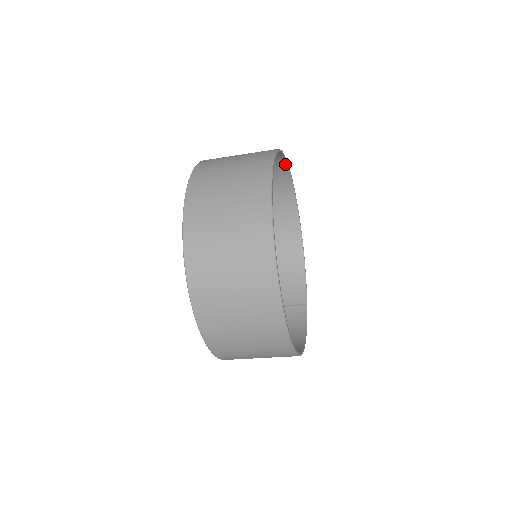
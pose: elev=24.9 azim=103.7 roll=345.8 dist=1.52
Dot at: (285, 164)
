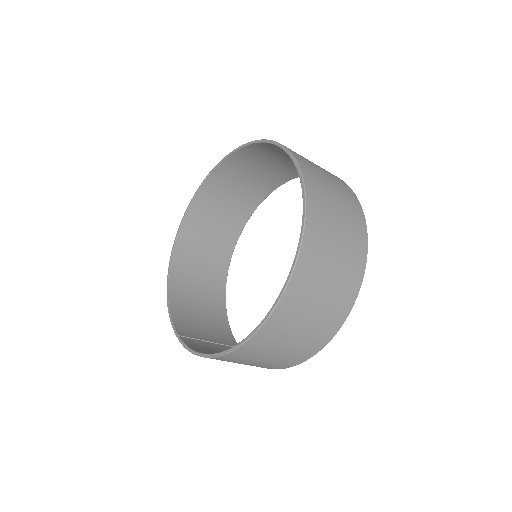
Dot at: (257, 205)
